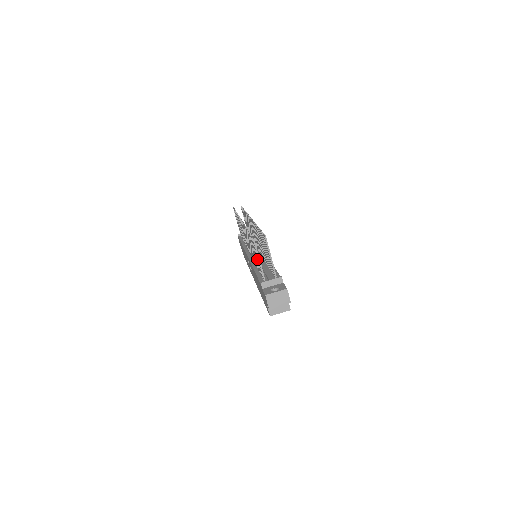
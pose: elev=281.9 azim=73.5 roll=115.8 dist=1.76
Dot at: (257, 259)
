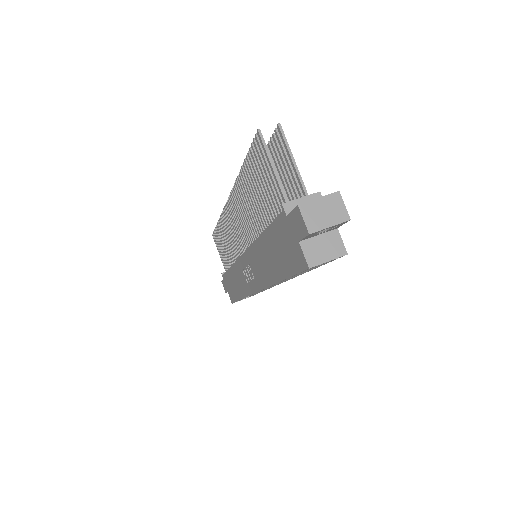
Dot at: (267, 179)
